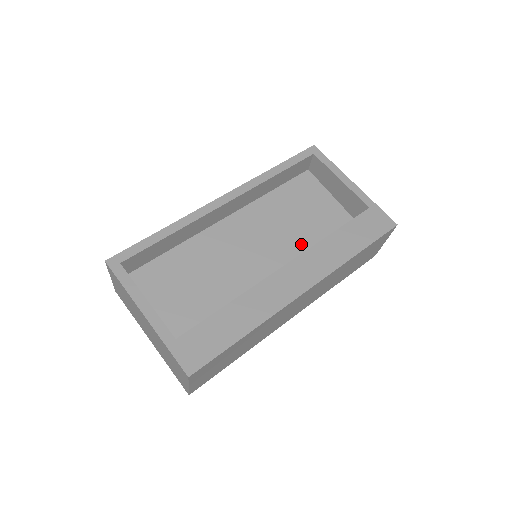
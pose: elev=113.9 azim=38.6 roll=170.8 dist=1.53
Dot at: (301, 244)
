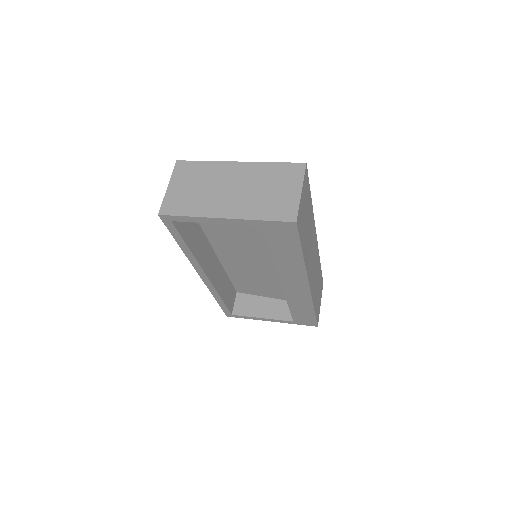
Dot at: occluded
